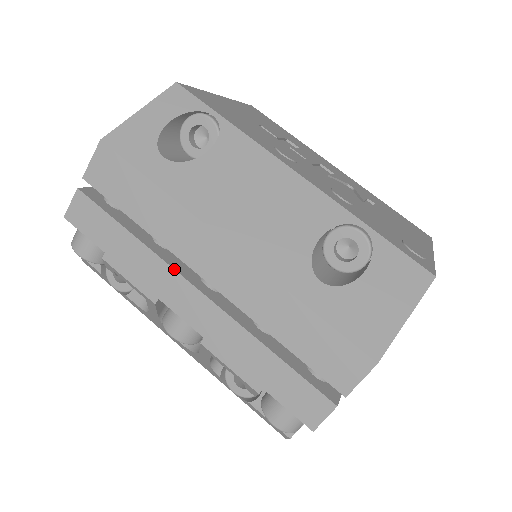
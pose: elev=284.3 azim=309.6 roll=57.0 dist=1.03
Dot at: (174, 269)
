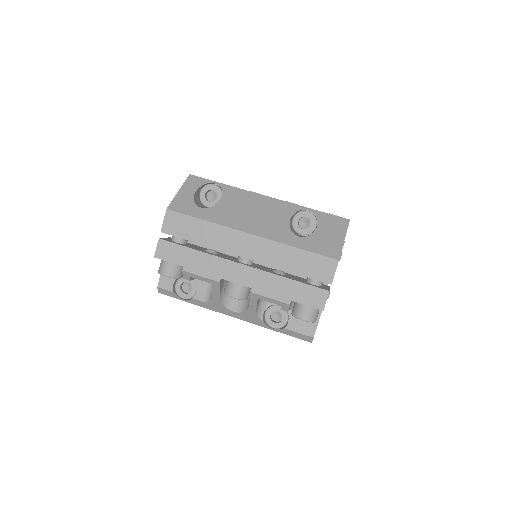
Dot at: (225, 259)
